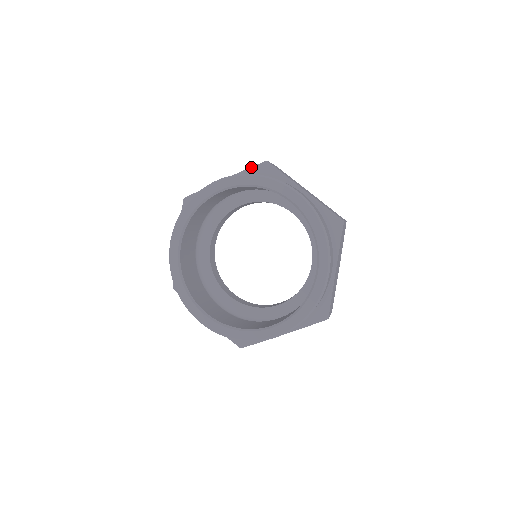
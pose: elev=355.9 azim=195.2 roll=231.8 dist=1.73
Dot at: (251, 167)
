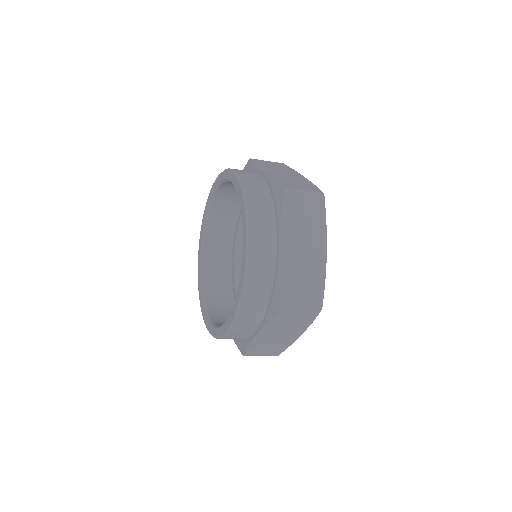
Dot at: (275, 182)
